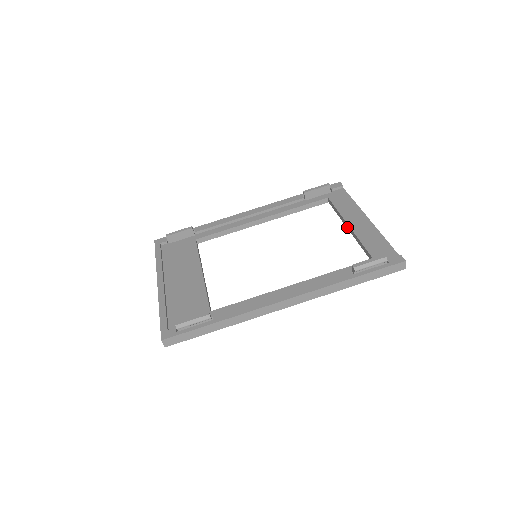
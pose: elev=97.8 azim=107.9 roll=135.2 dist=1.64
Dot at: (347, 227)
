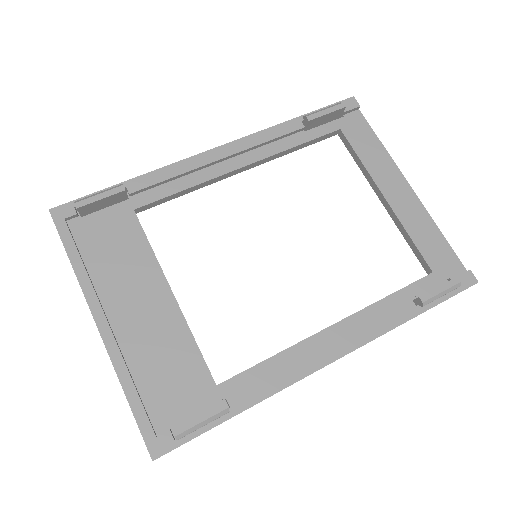
Dot at: (379, 197)
